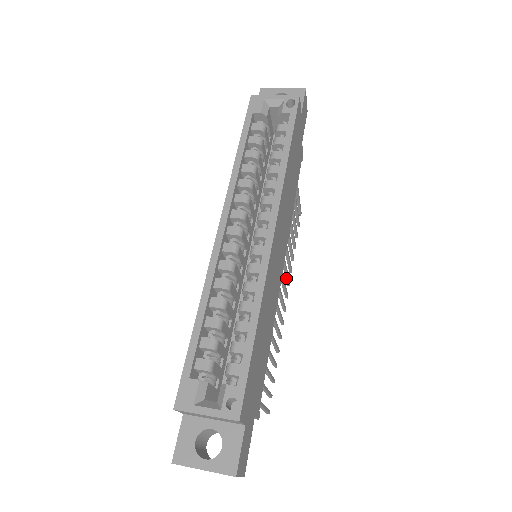
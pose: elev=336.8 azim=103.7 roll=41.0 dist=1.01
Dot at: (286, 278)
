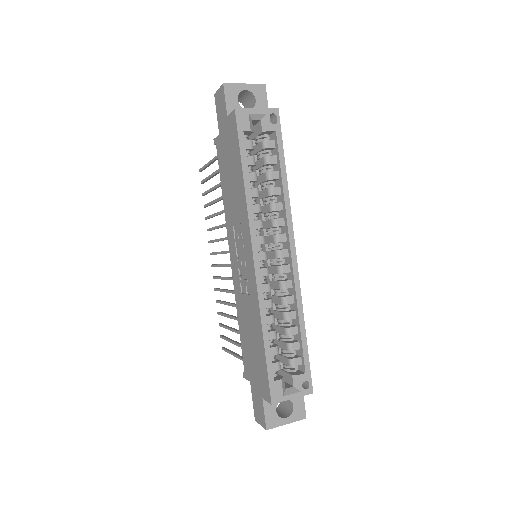
Dot at: occluded
